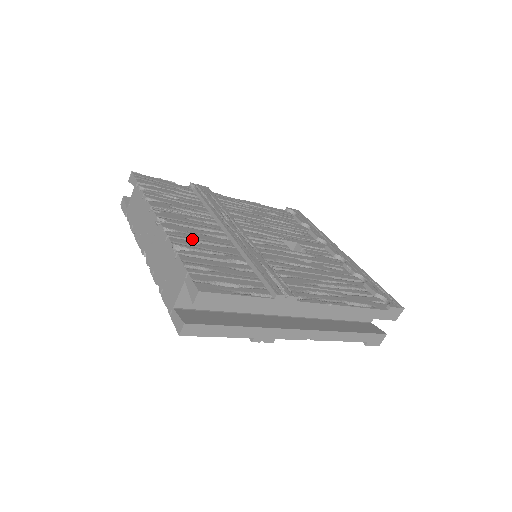
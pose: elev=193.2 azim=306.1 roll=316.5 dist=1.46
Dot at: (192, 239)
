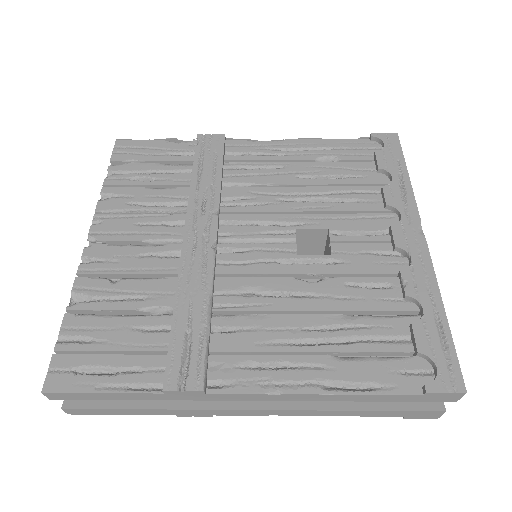
Dot at: (112, 273)
